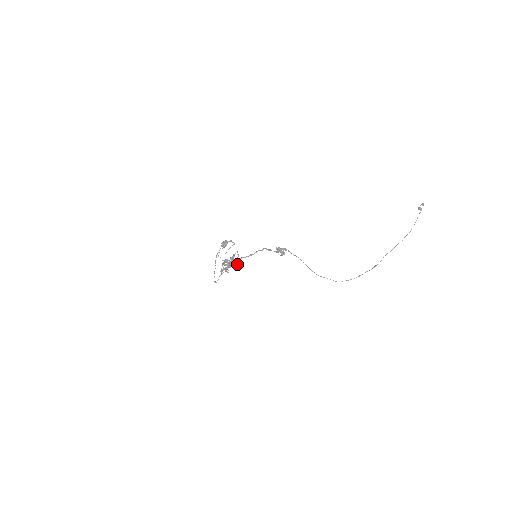
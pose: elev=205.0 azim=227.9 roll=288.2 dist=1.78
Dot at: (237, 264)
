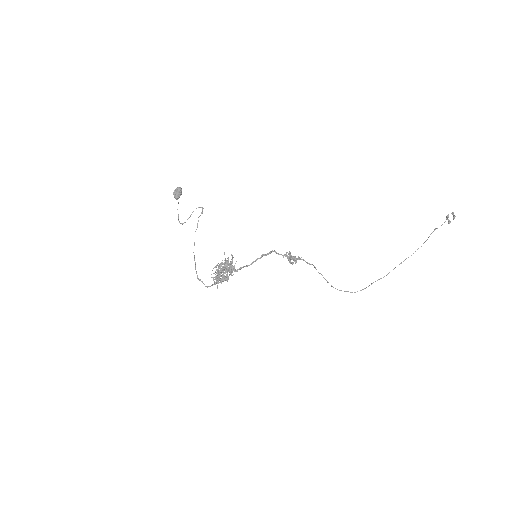
Dot at: occluded
